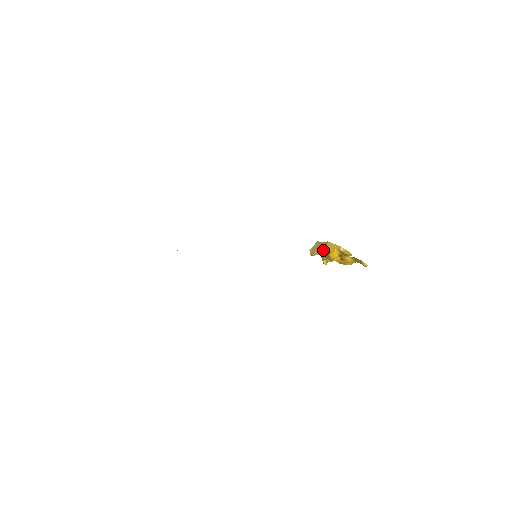
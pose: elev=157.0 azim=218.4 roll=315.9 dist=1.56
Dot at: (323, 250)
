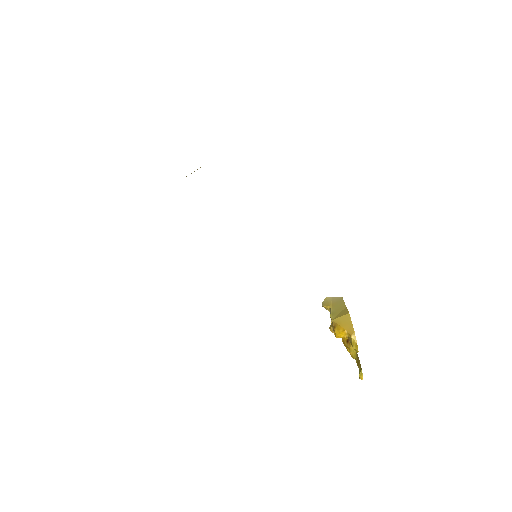
Dot at: (336, 315)
